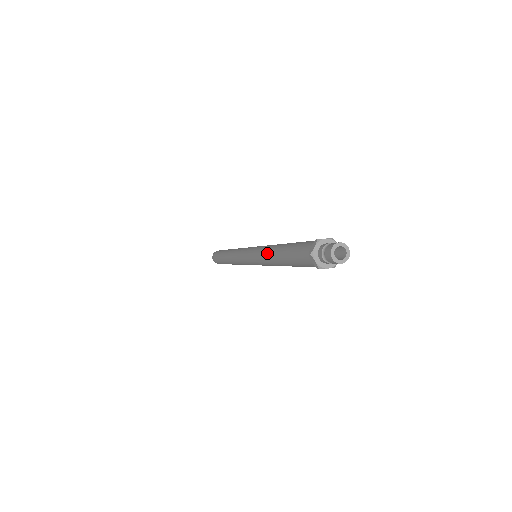
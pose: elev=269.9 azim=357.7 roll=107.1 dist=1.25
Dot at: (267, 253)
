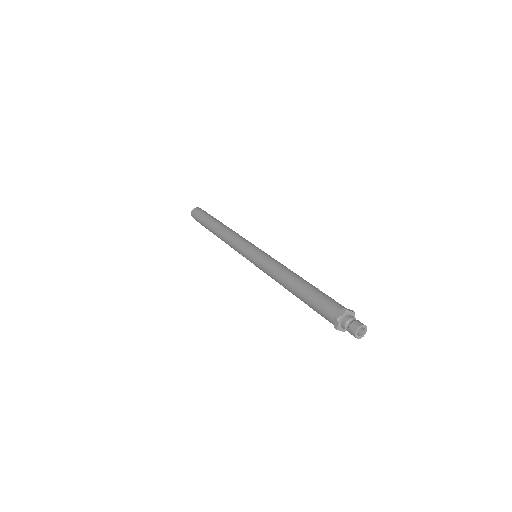
Dot at: (280, 274)
